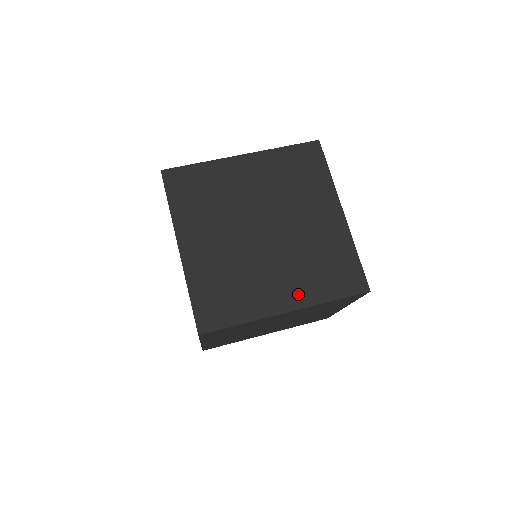
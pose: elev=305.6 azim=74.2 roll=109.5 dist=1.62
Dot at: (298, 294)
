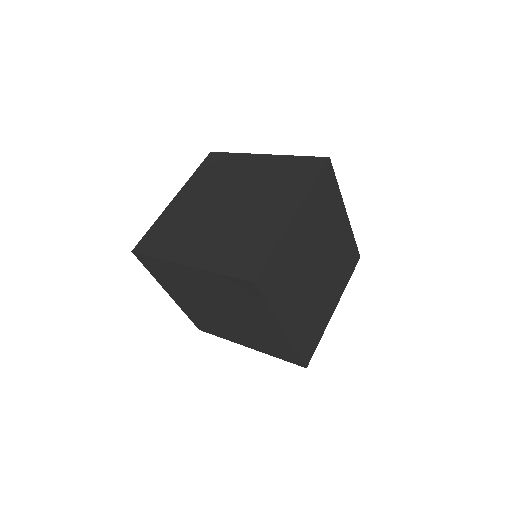
Dot at: (205, 257)
